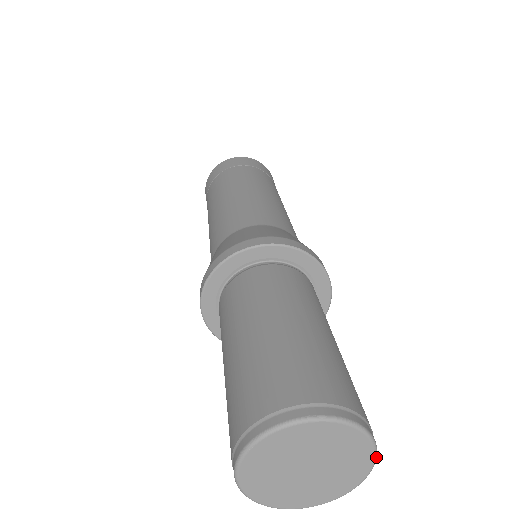
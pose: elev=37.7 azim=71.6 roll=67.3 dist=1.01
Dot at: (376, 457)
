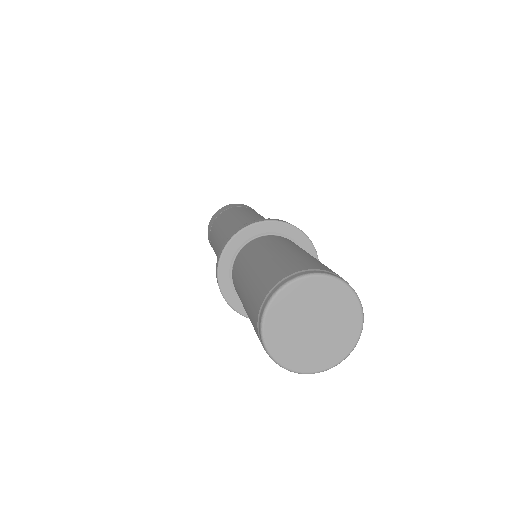
Dot at: (348, 284)
